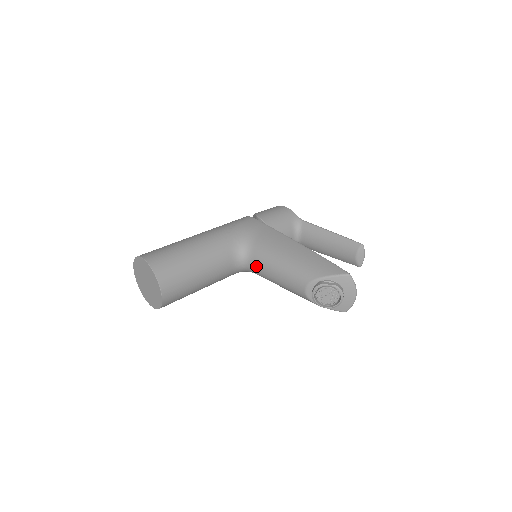
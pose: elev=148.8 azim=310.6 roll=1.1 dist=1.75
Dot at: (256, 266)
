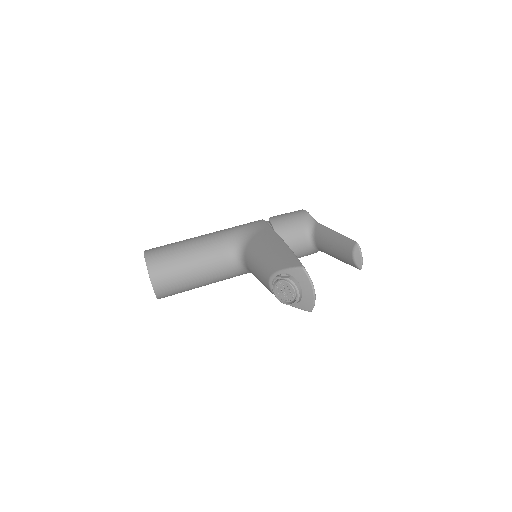
Dot at: (247, 264)
